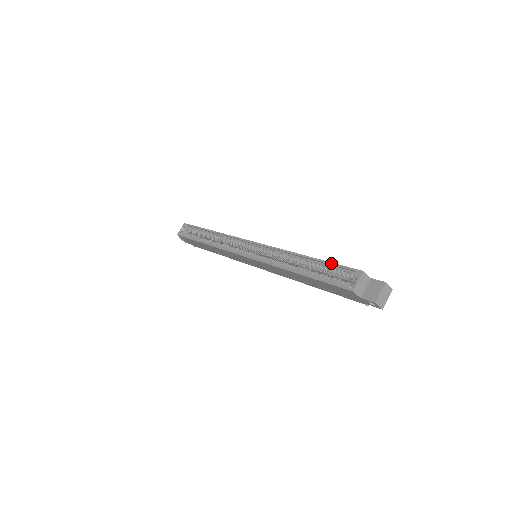
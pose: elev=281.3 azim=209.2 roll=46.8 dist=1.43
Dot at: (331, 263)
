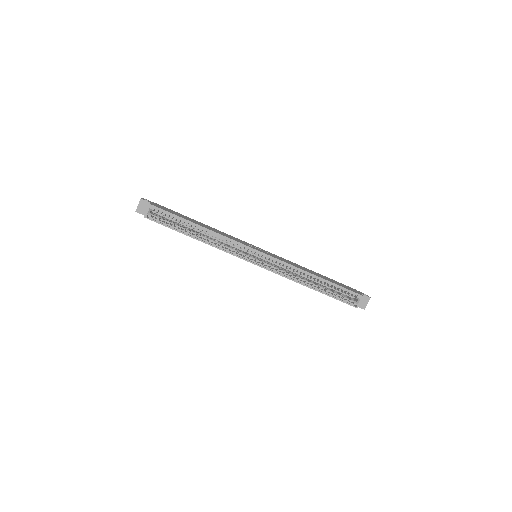
Dot at: (340, 287)
